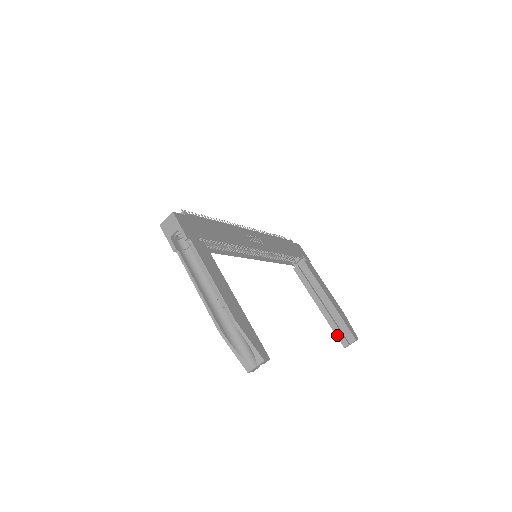
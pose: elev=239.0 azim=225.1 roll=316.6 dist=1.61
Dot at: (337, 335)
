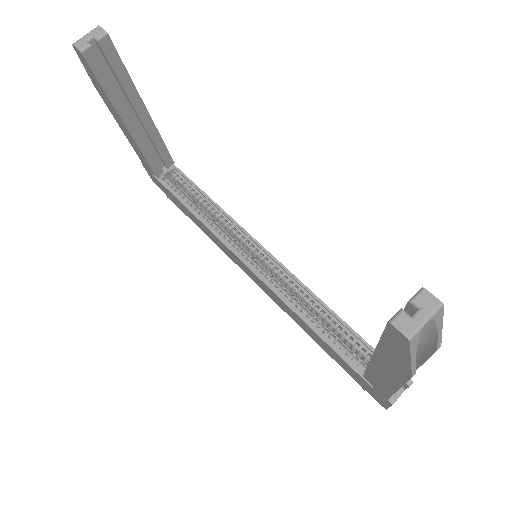
Dot at: (384, 330)
